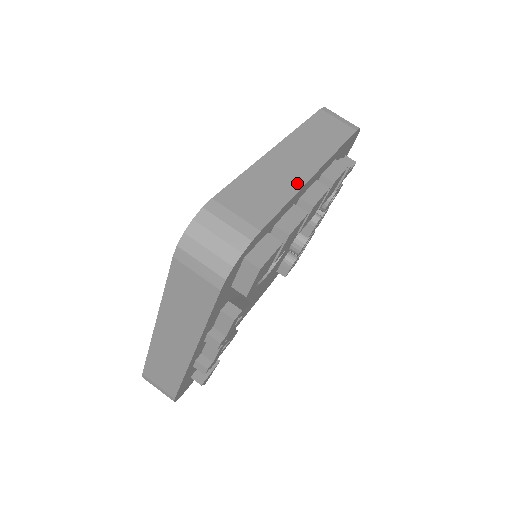
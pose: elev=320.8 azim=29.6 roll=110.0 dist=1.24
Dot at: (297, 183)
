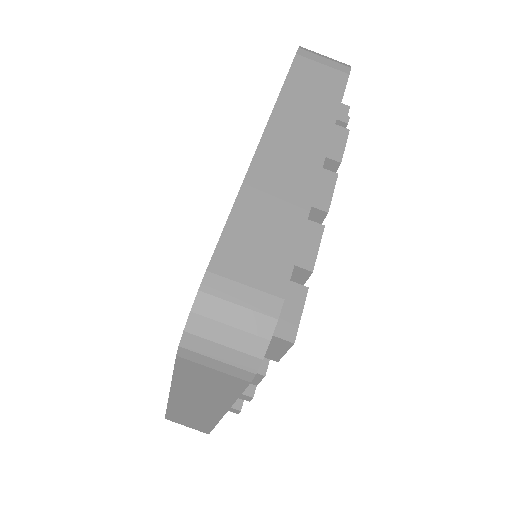
Dot at: (304, 196)
